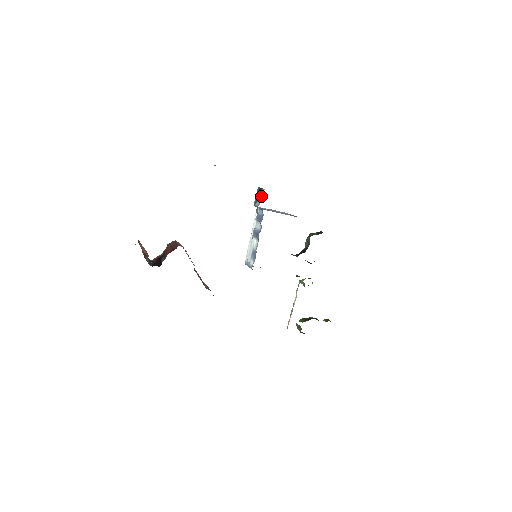
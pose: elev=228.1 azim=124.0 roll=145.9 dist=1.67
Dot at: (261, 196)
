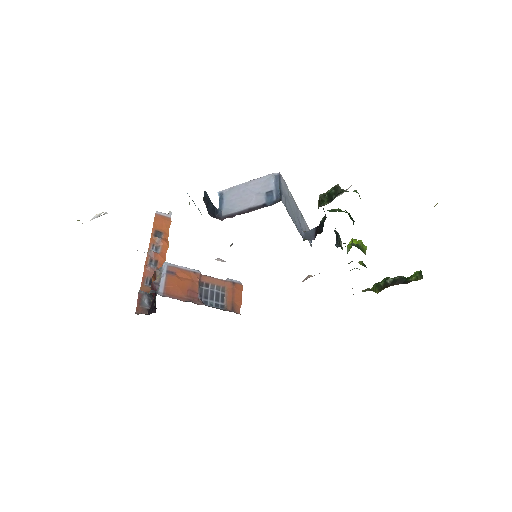
Dot at: occluded
